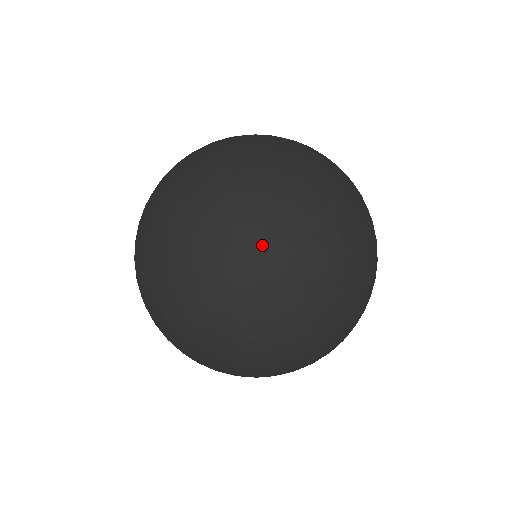
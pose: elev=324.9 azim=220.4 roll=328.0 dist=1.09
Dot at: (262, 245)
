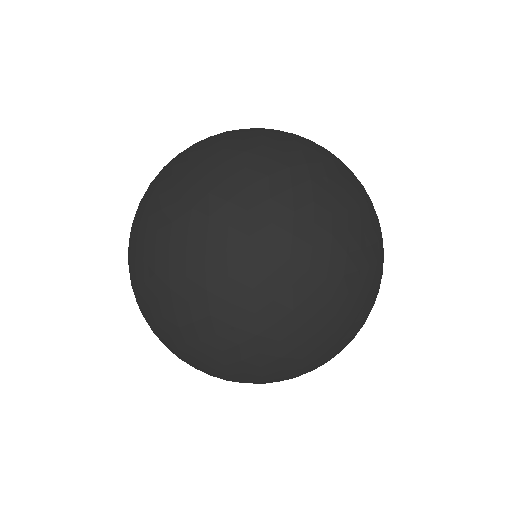
Dot at: (338, 290)
